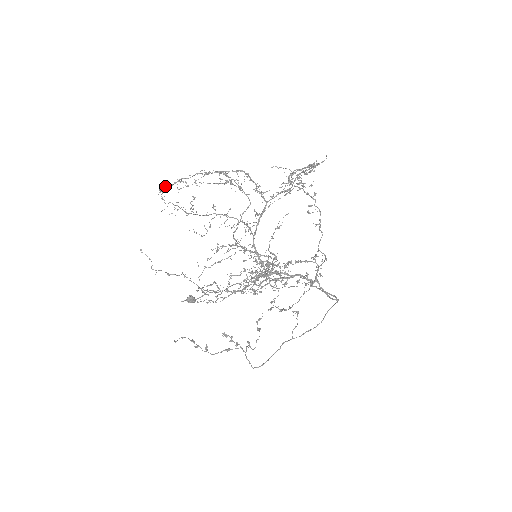
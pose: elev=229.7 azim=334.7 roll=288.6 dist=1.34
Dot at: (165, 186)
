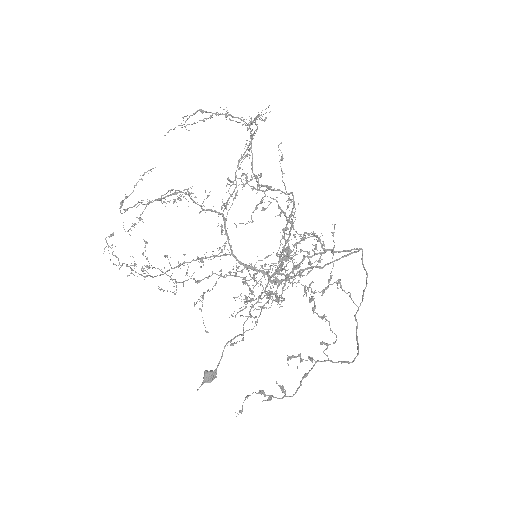
Dot at: (125, 196)
